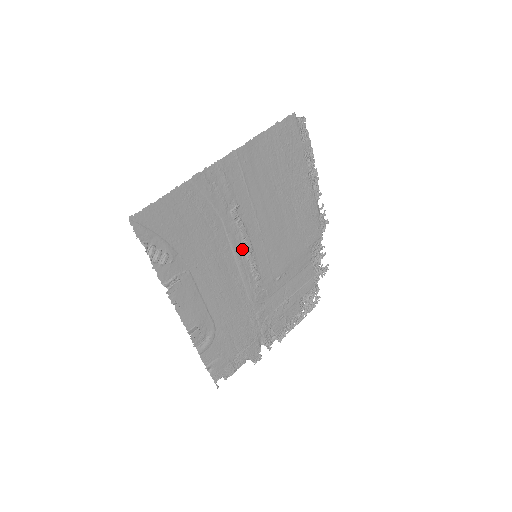
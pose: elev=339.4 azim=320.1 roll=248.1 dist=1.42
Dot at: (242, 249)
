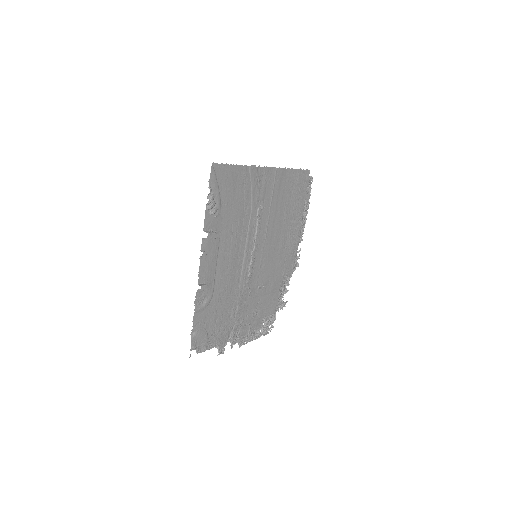
Dot at: (251, 243)
